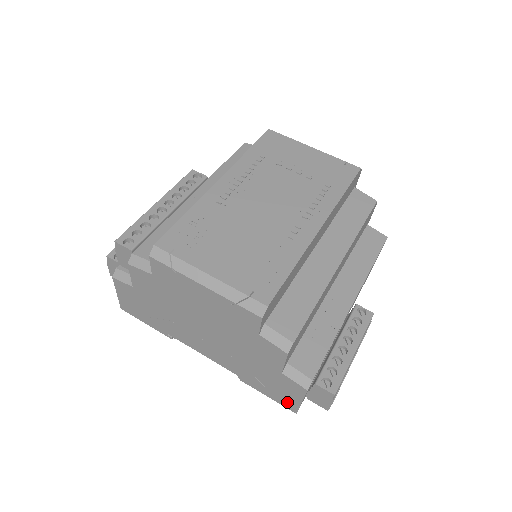
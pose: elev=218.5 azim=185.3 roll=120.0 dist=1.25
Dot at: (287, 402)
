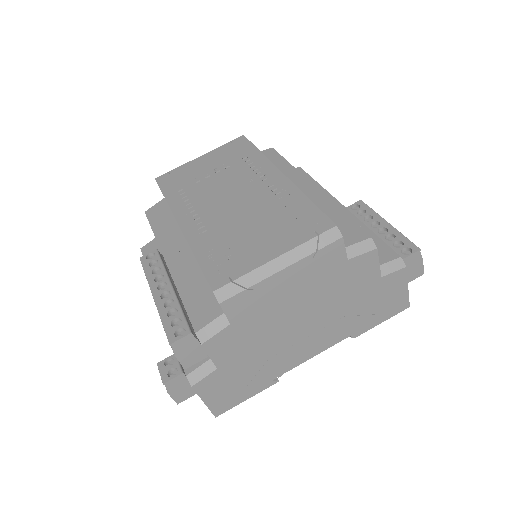
Dot at: (398, 305)
